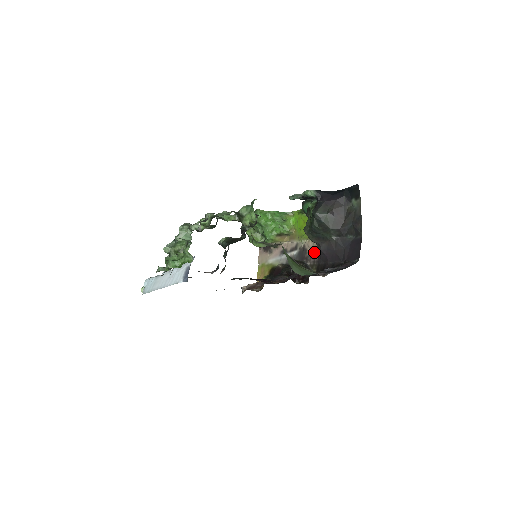
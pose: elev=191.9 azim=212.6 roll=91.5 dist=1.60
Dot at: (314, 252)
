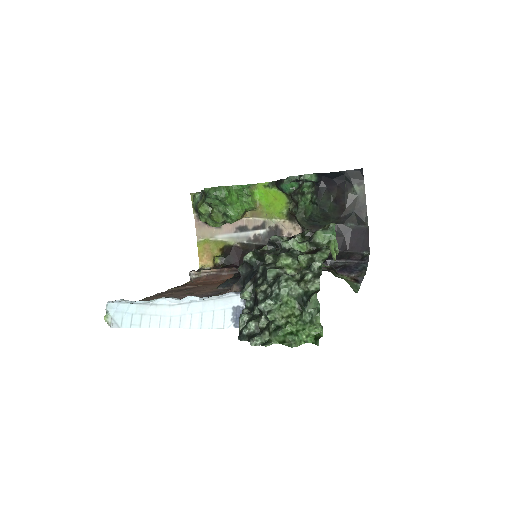
Dot at: (294, 234)
